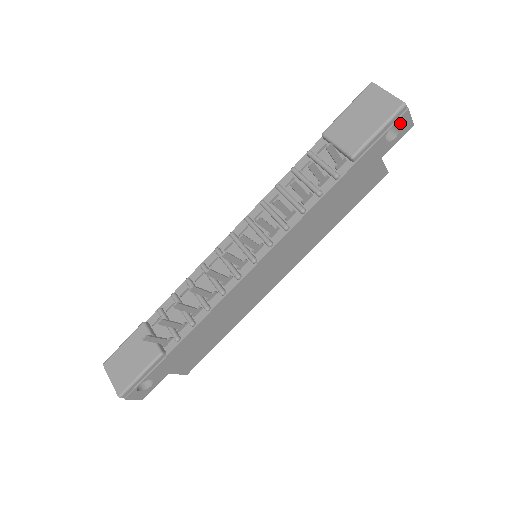
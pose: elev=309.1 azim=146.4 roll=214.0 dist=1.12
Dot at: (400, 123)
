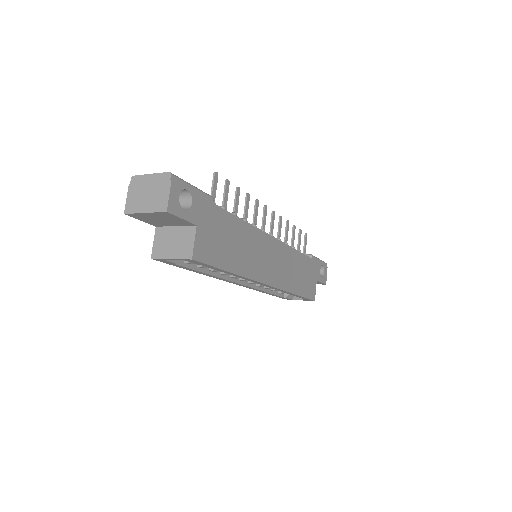
Dot at: (324, 270)
